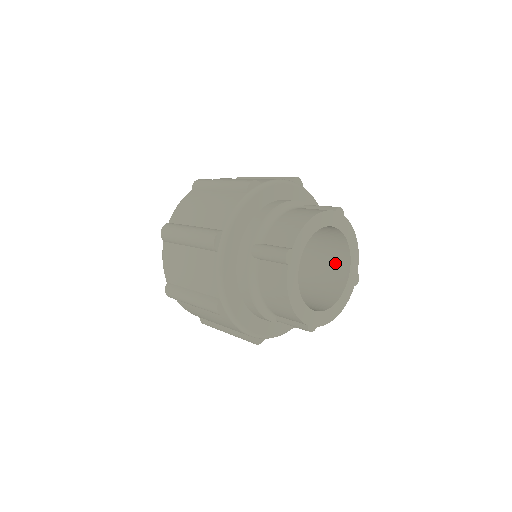
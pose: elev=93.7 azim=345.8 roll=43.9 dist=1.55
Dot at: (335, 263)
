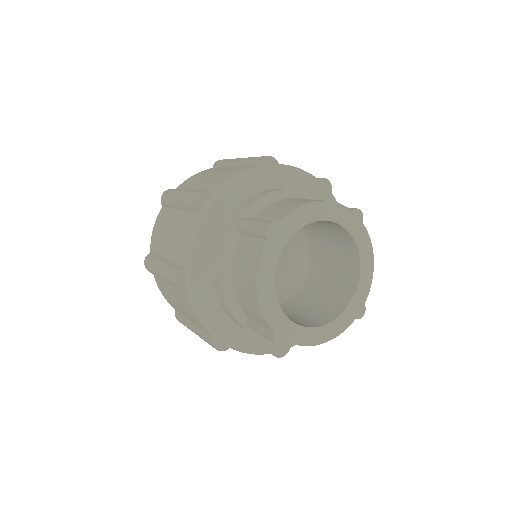
Dot at: (340, 284)
